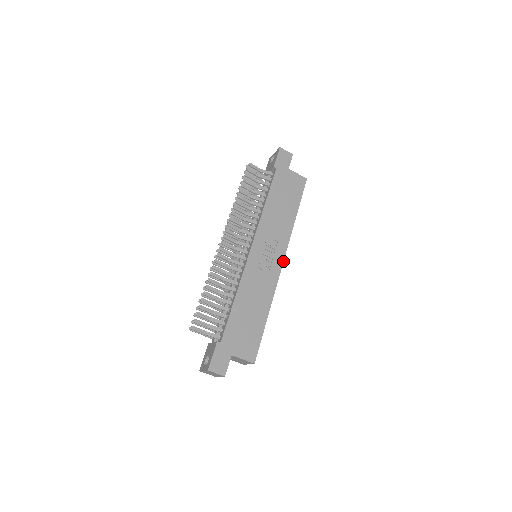
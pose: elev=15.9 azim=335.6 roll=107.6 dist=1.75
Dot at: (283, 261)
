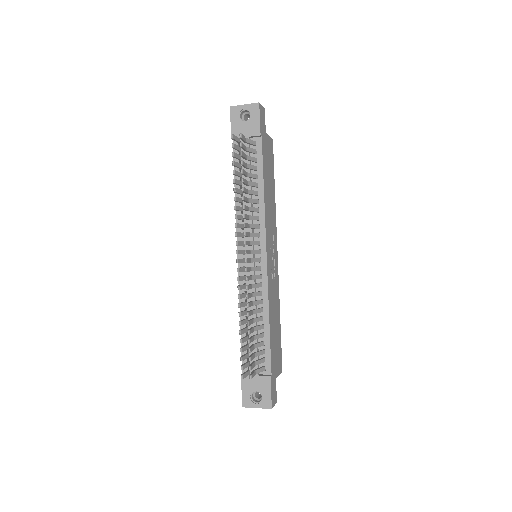
Dot at: (277, 253)
